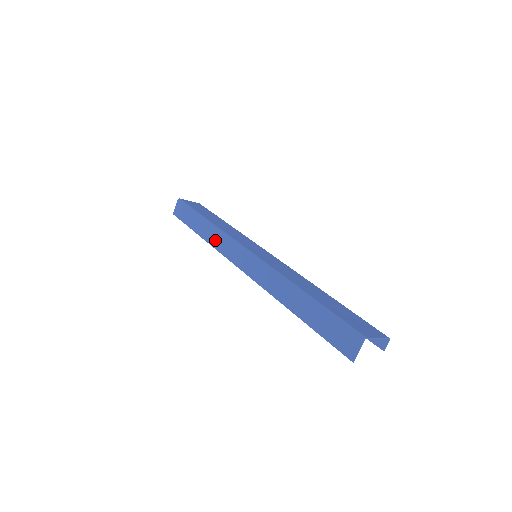
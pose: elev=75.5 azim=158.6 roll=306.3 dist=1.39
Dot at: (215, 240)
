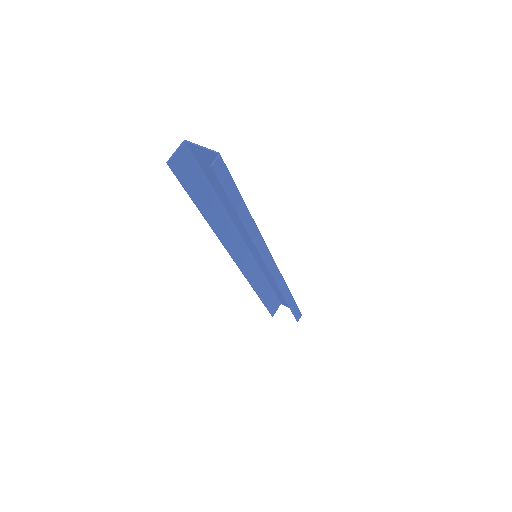
Dot at: (254, 279)
